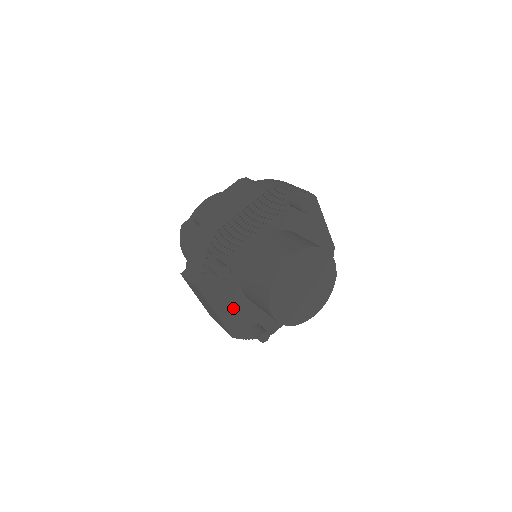
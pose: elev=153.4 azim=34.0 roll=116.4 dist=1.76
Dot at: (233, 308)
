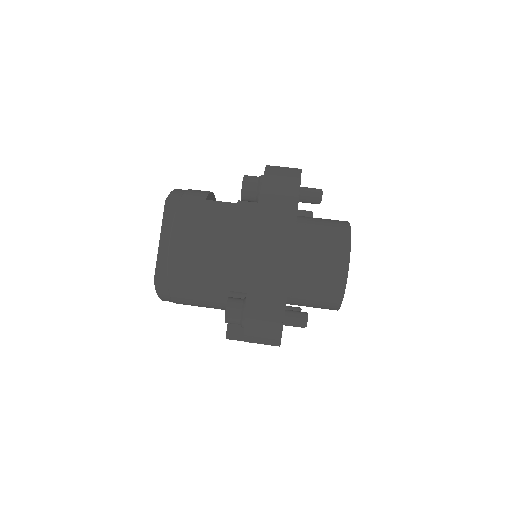
Dot at: occluded
